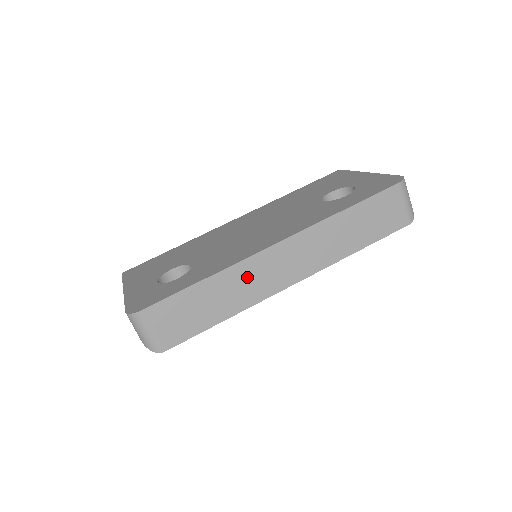
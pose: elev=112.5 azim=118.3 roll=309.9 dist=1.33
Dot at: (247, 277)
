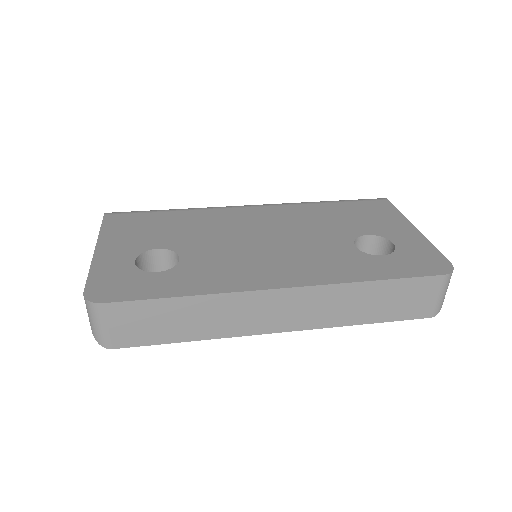
Dot at: (233, 309)
